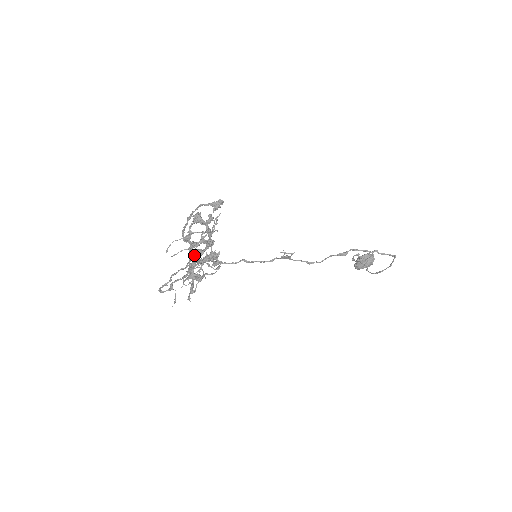
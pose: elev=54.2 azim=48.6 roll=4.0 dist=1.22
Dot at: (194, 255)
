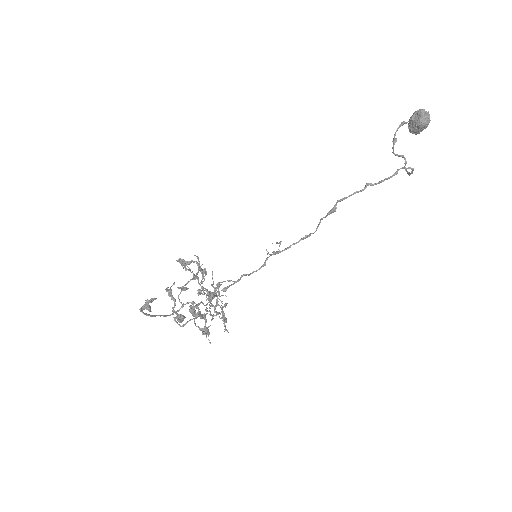
Dot at: (185, 323)
